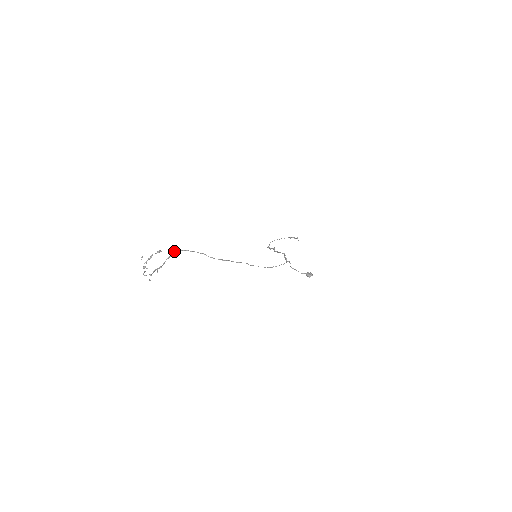
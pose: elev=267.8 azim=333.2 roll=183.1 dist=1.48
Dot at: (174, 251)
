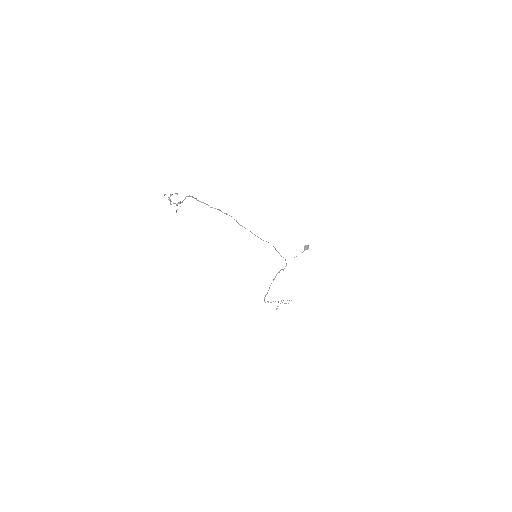
Dot at: (188, 196)
